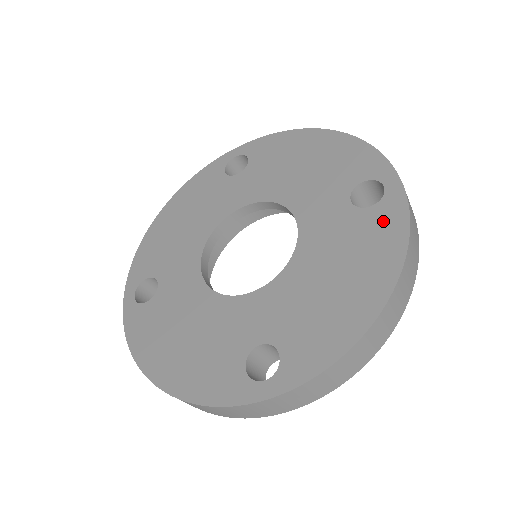
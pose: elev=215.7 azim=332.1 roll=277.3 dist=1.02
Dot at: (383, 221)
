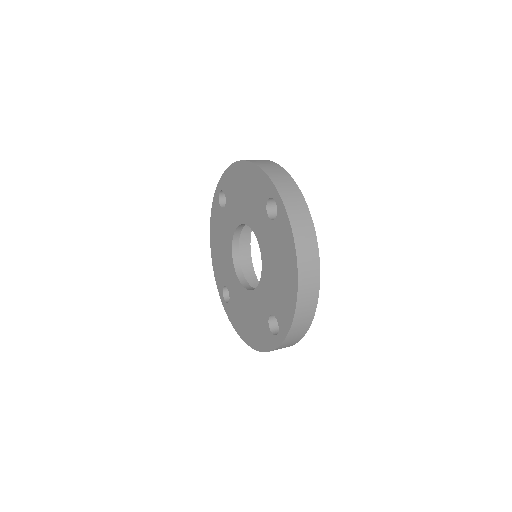
Dot at: (282, 228)
